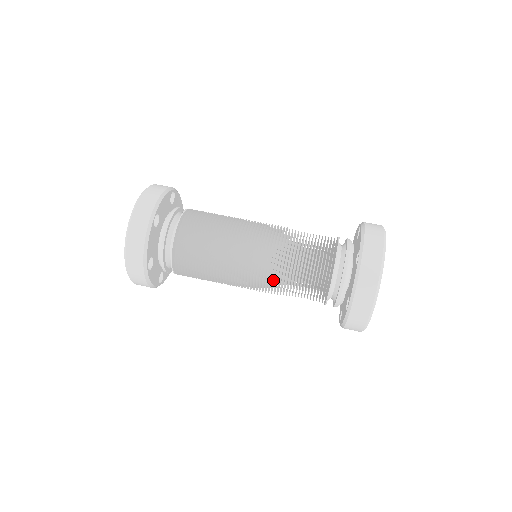
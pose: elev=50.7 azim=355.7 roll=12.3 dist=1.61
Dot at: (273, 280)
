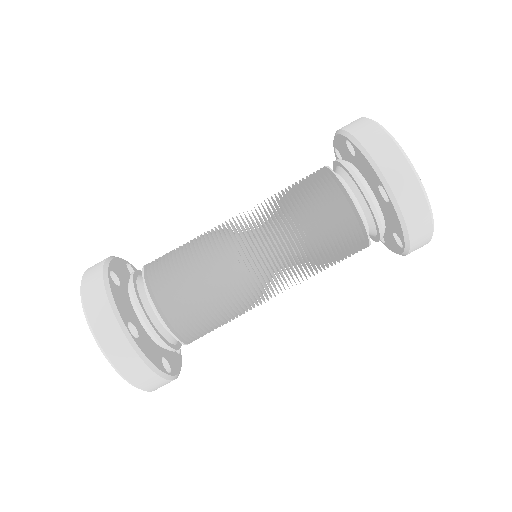
Dot at: occluded
